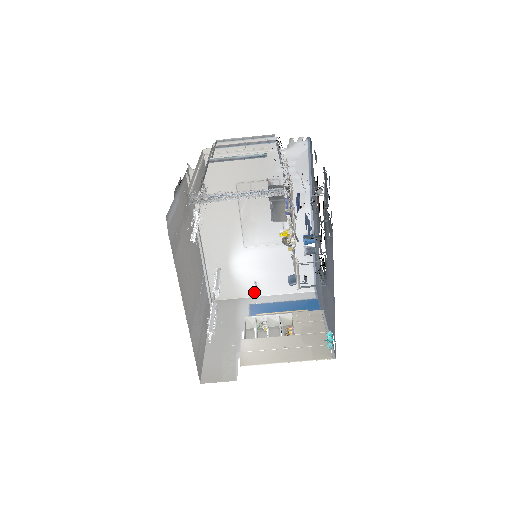
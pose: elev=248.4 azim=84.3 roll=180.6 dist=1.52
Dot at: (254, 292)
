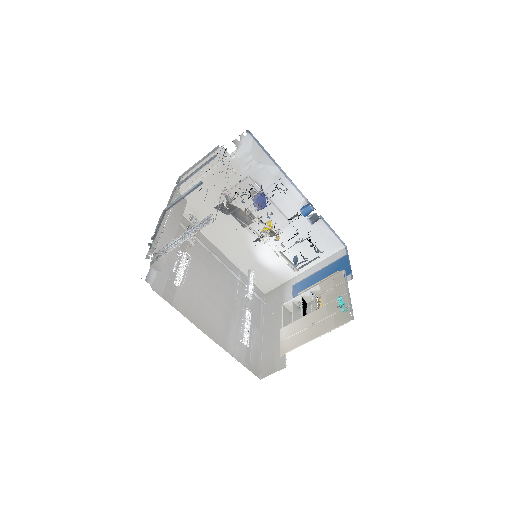
Dot at: (294, 272)
